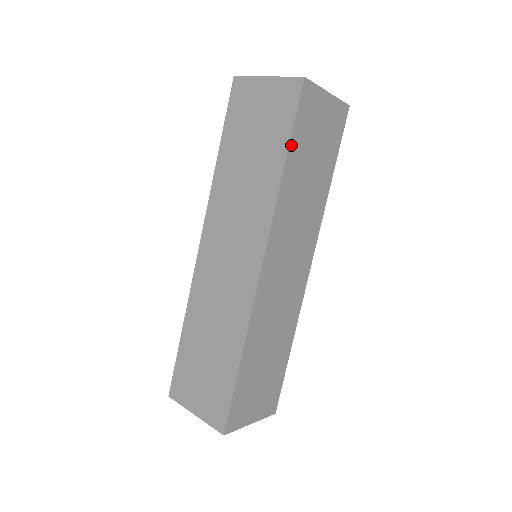
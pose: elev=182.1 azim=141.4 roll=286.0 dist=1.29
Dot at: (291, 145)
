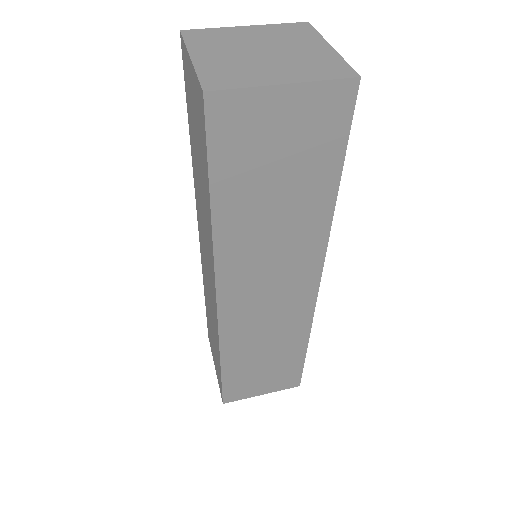
Dot at: (214, 185)
